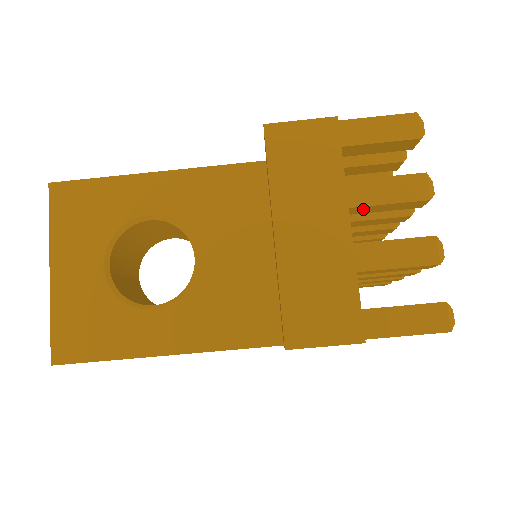
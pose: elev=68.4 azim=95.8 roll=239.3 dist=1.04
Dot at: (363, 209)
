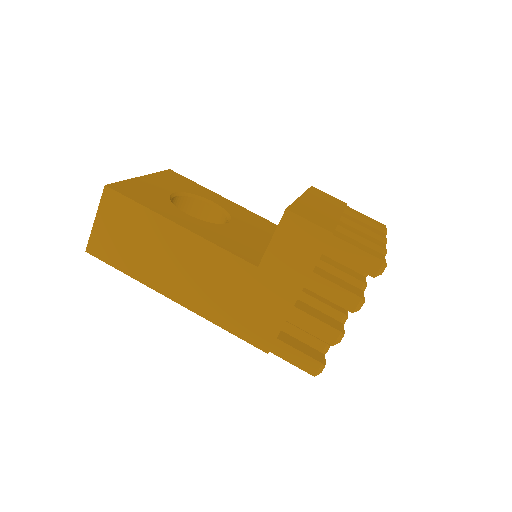
Dot at: occluded
